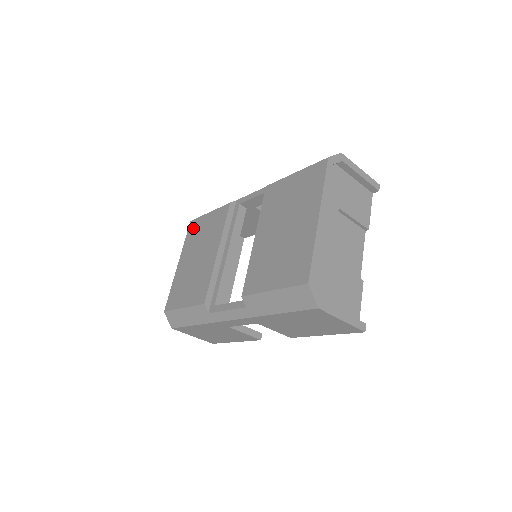
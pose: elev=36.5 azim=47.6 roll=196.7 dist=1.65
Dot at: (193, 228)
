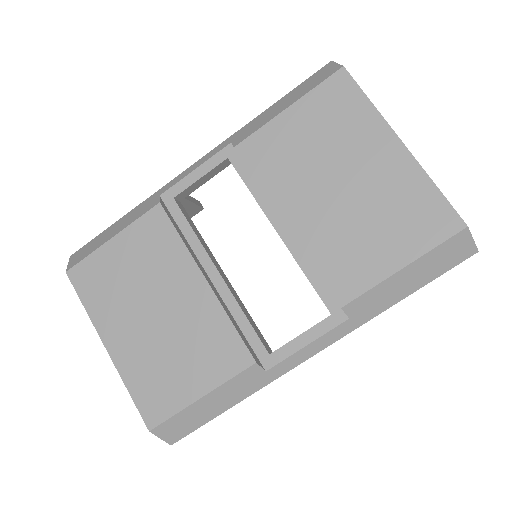
Dot at: (89, 278)
